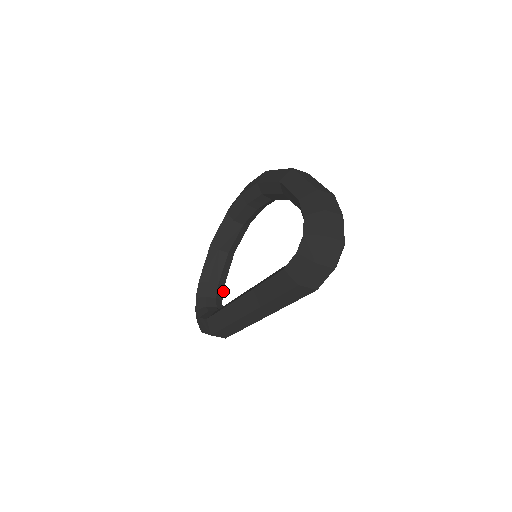
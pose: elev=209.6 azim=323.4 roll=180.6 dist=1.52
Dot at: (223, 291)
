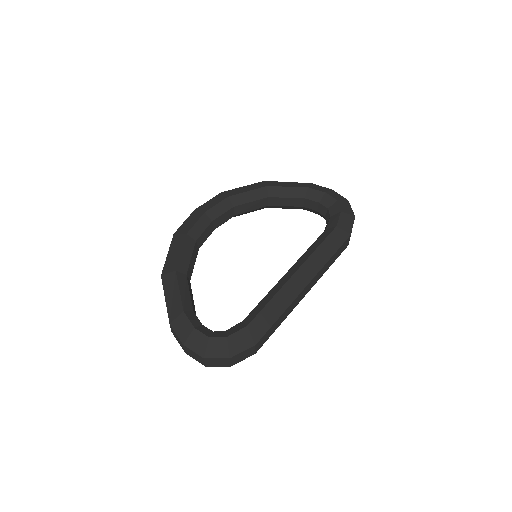
Dot at: occluded
